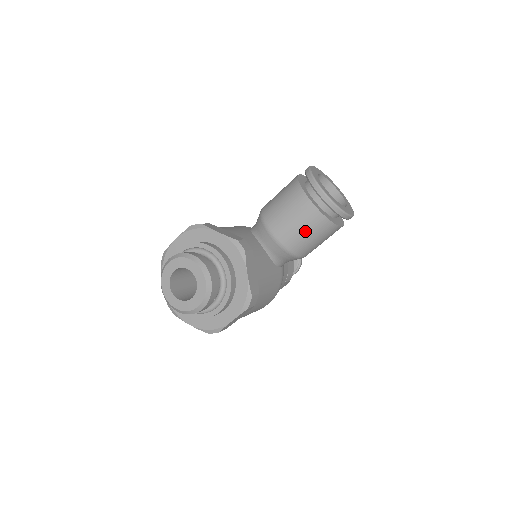
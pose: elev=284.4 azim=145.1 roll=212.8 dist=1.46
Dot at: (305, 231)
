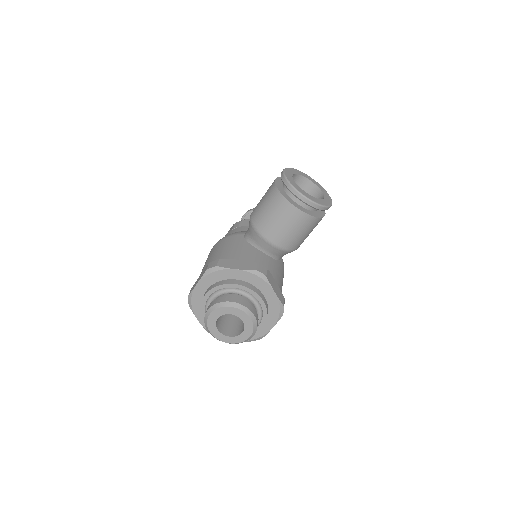
Dot at: (301, 233)
